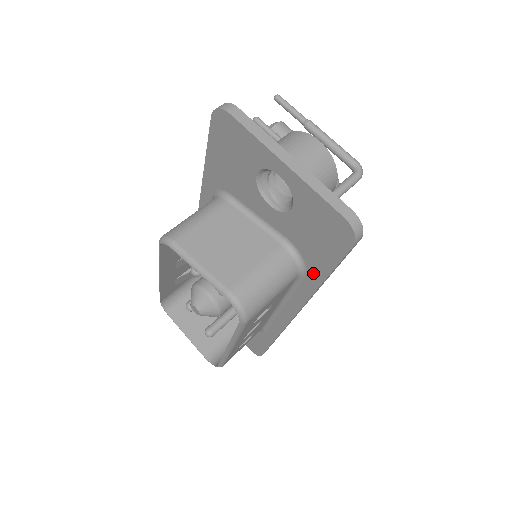
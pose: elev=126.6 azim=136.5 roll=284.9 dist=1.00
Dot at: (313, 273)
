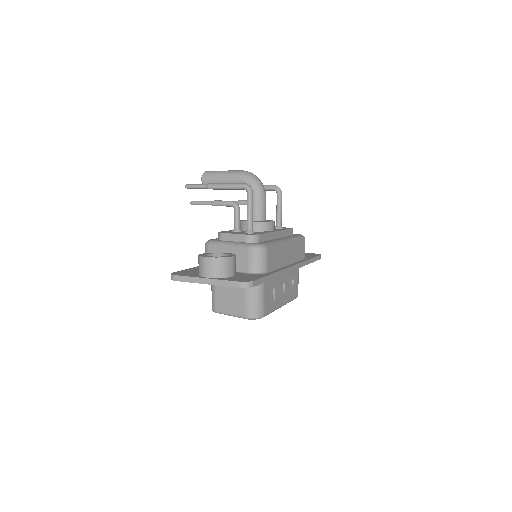
Dot at: occluded
